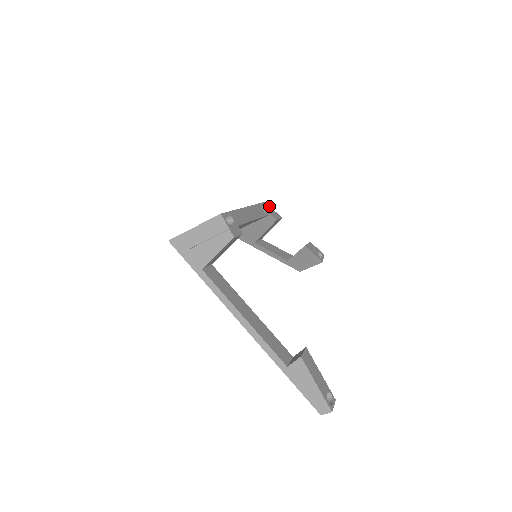
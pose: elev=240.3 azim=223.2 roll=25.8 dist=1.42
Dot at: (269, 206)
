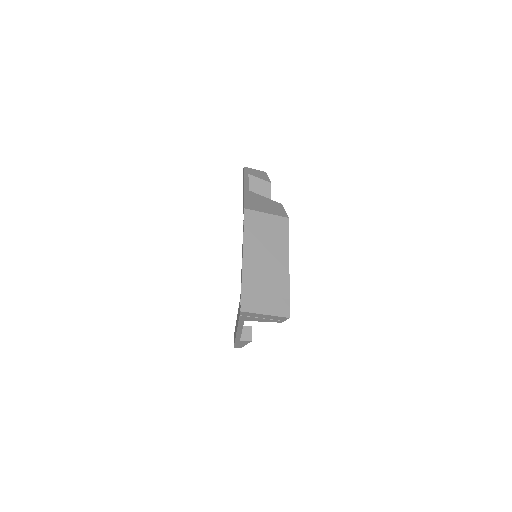
Dot at: occluded
